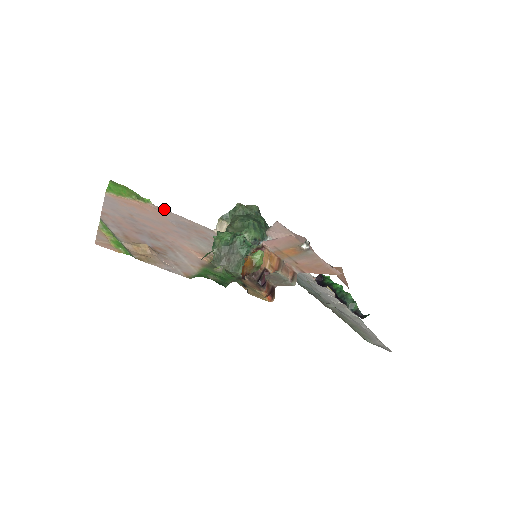
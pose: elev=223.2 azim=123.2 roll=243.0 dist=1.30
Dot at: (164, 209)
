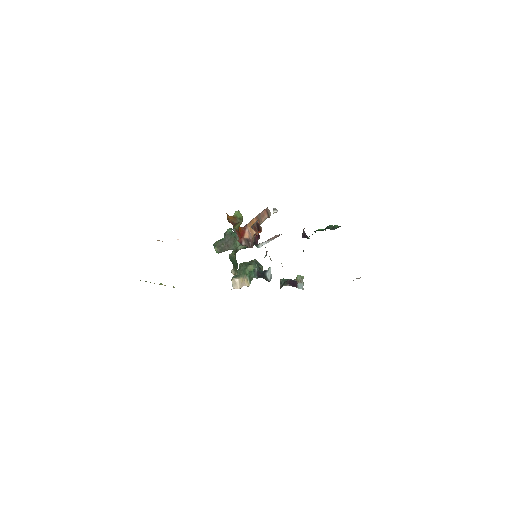
Dot at: occluded
